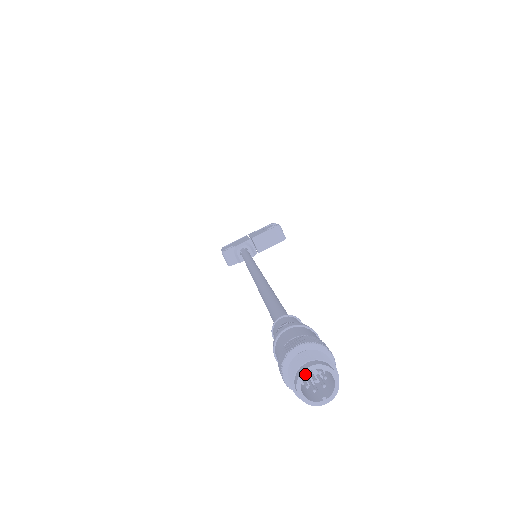
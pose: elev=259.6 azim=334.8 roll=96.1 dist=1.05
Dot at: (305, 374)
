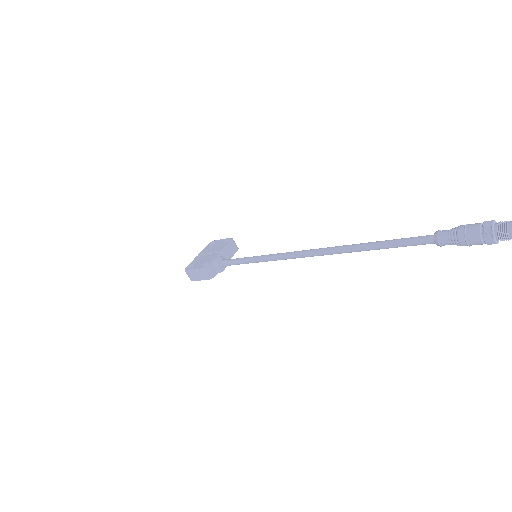
Dot at: out of frame
